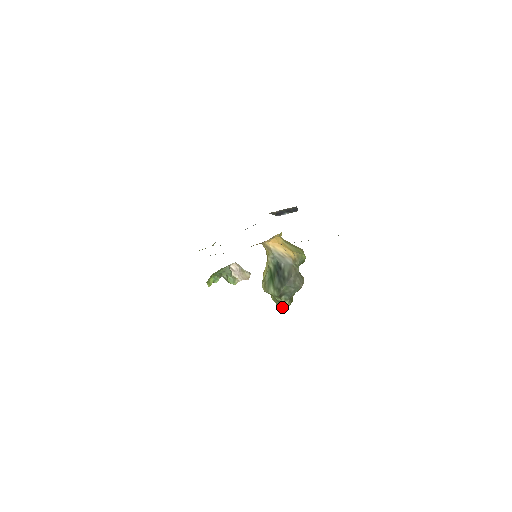
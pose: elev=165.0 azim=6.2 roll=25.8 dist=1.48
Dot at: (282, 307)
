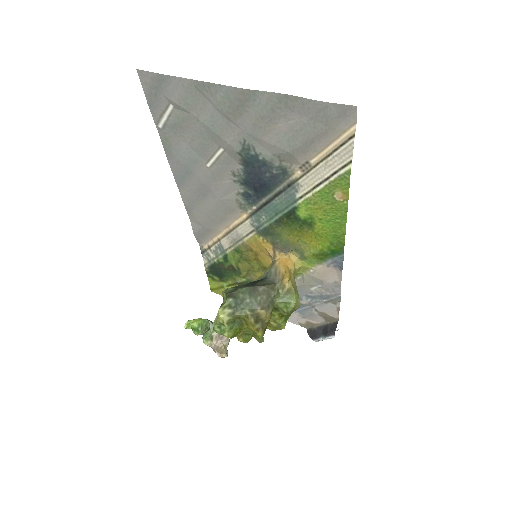
Dot at: (217, 319)
